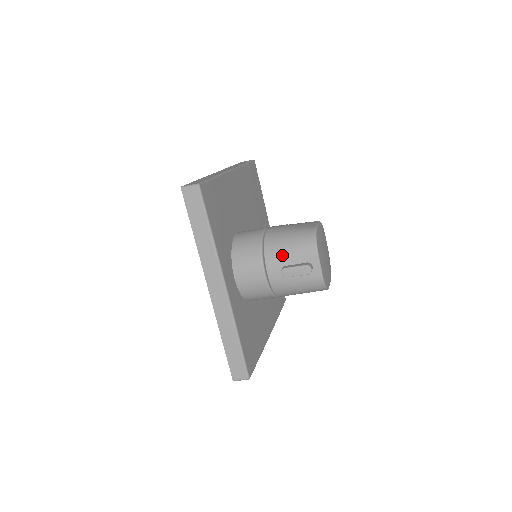
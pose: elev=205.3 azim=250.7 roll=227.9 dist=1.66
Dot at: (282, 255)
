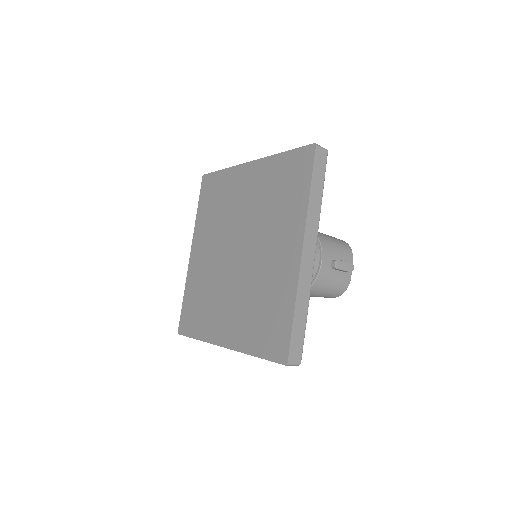
Dot at: (333, 249)
